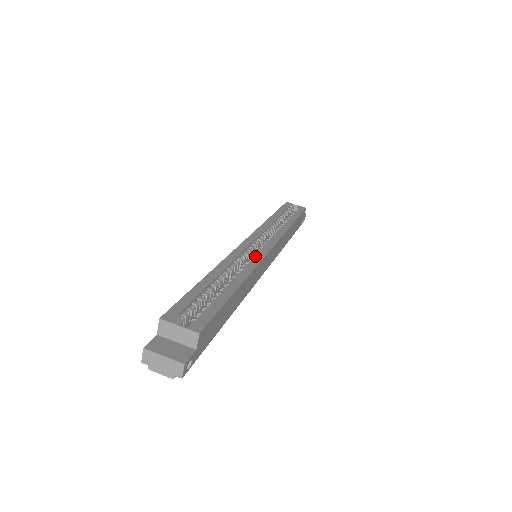
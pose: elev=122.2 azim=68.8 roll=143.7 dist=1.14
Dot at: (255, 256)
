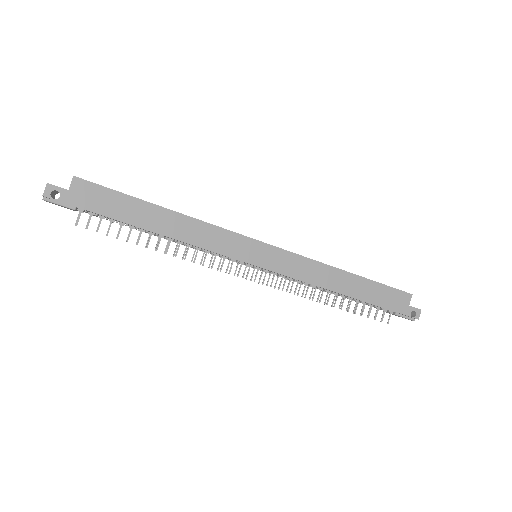
Dot at: occluded
